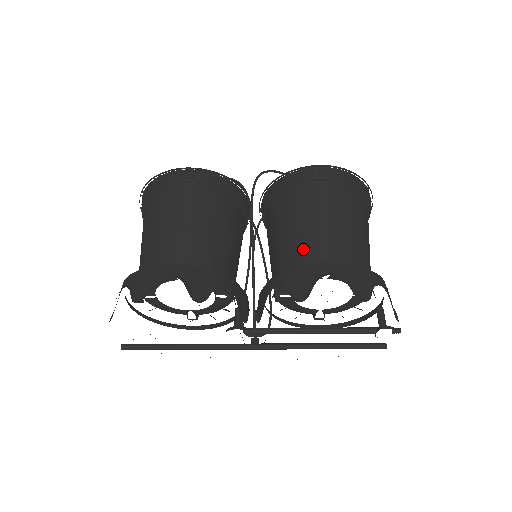
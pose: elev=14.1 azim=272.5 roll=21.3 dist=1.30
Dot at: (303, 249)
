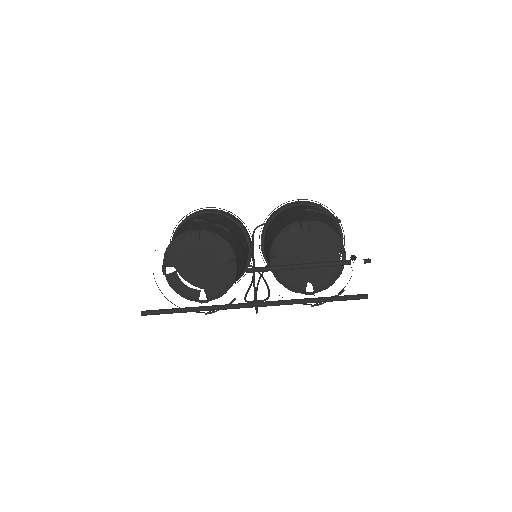
Dot at: (288, 221)
